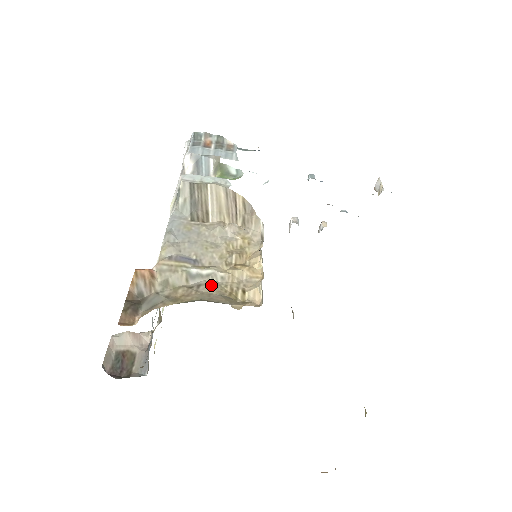
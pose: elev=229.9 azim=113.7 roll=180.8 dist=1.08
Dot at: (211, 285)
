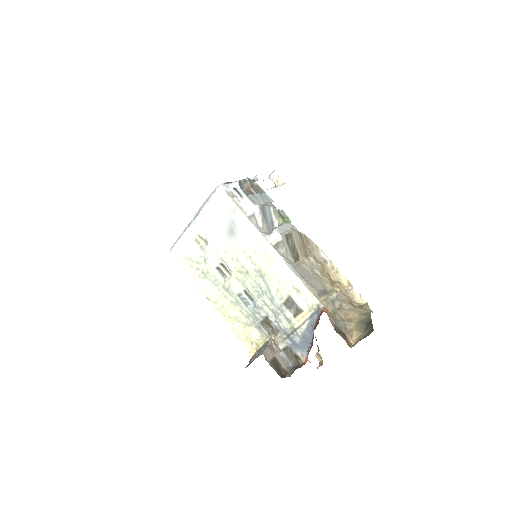
Dot at: (344, 303)
